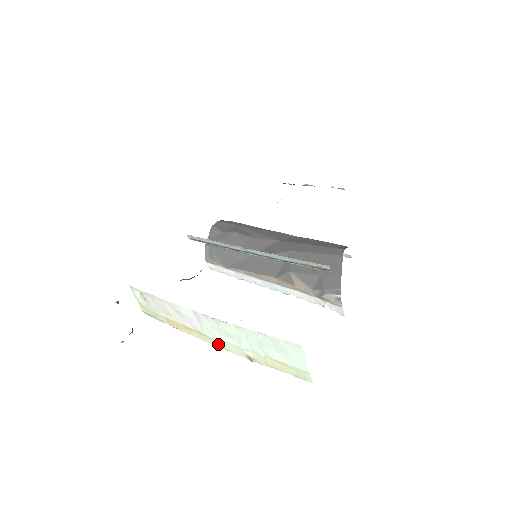
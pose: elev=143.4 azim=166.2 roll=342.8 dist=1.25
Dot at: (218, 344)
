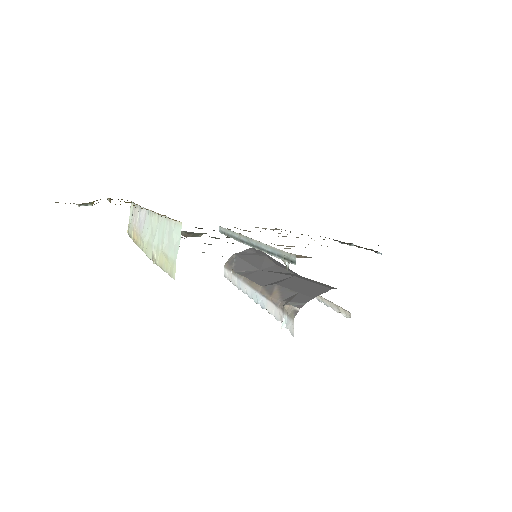
Dot at: (145, 248)
